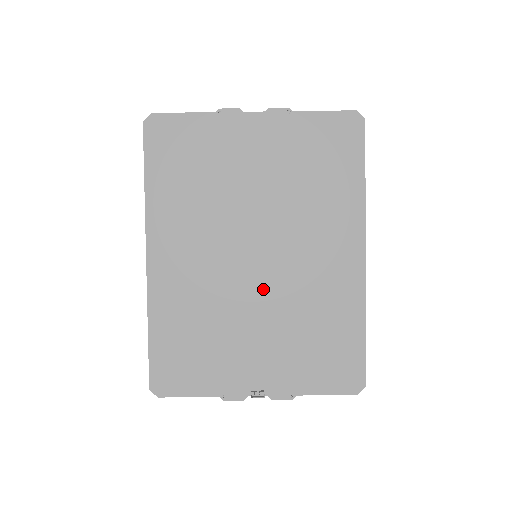
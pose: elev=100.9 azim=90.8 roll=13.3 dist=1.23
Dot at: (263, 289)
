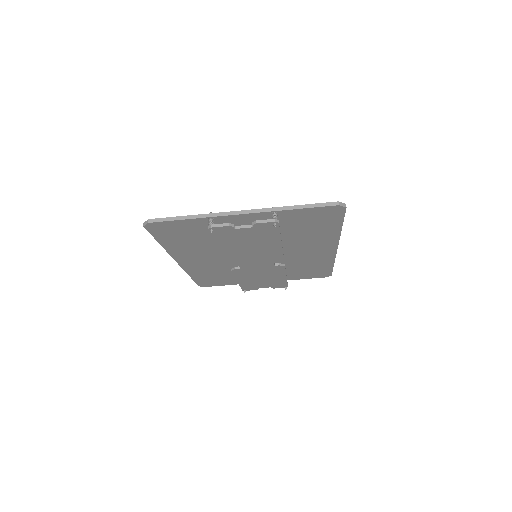
Dot at: (263, 270)
